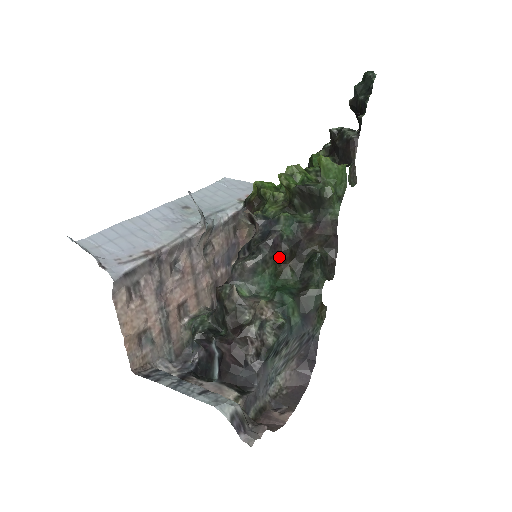
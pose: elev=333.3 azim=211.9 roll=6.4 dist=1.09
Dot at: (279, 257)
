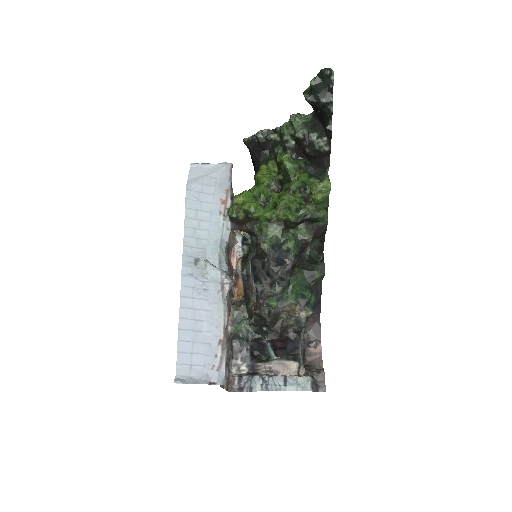
Dot at: (291, 269)
